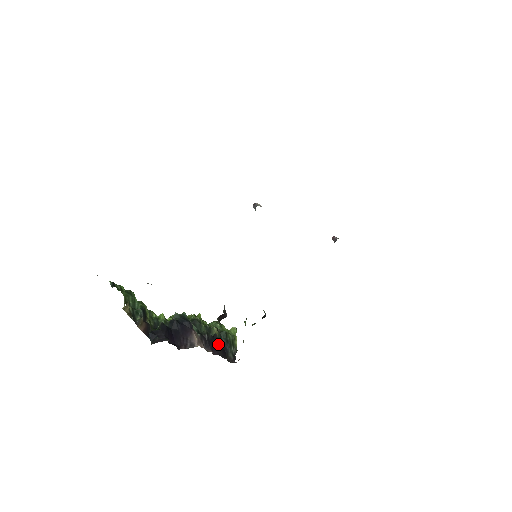
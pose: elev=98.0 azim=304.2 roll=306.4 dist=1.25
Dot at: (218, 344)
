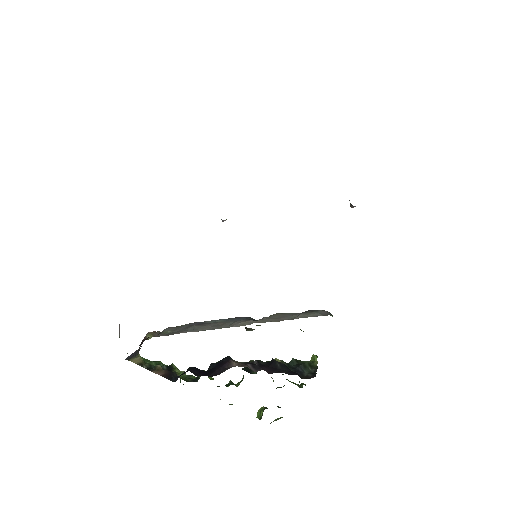
Dot at: (278, 366)
